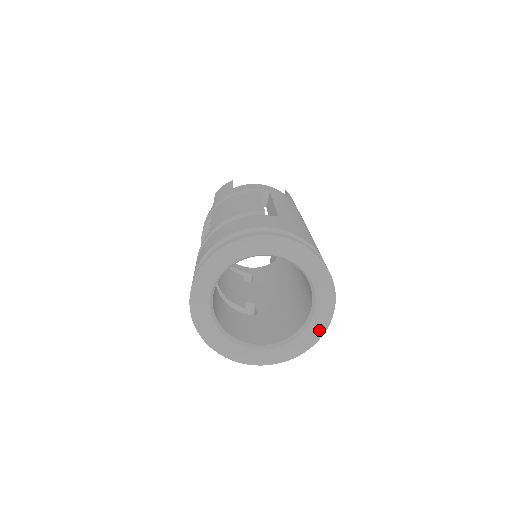
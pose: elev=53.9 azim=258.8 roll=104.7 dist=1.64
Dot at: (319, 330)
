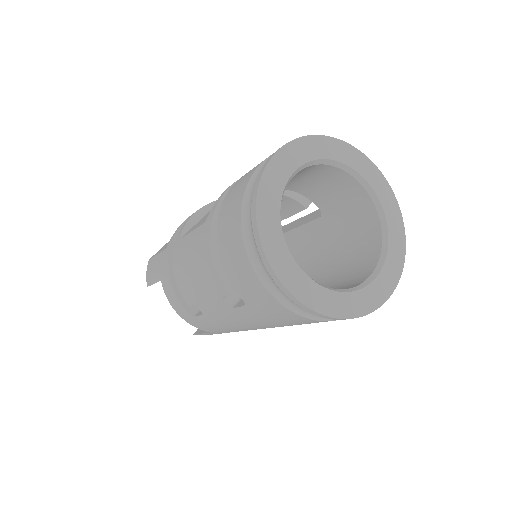
Dot at: (374, 300)
